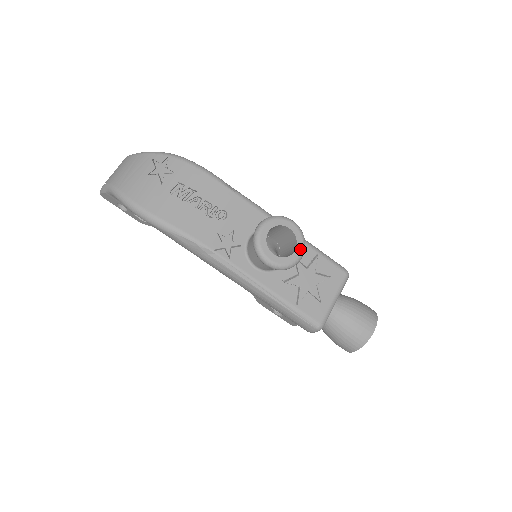
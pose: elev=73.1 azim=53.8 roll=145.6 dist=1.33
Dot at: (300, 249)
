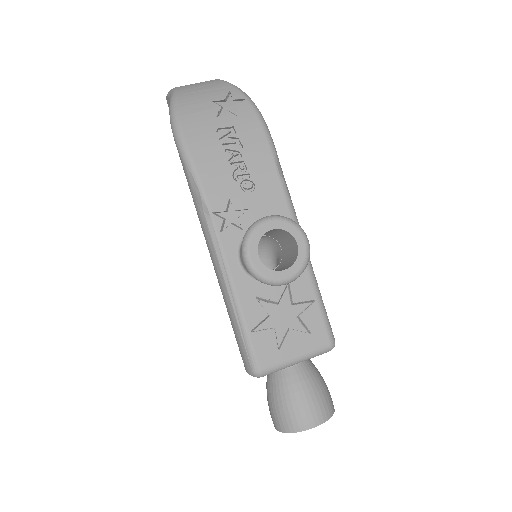
Dot at: (292, 273)
